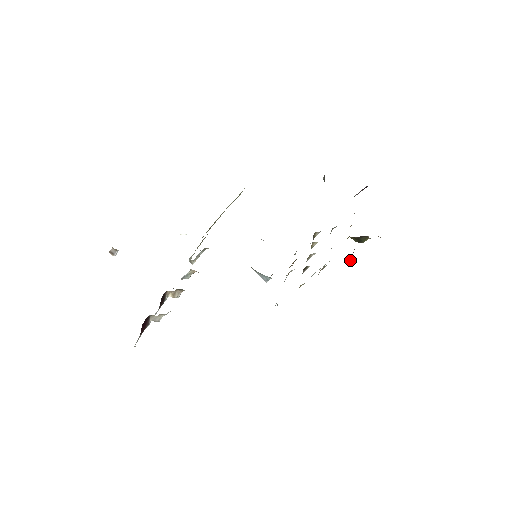
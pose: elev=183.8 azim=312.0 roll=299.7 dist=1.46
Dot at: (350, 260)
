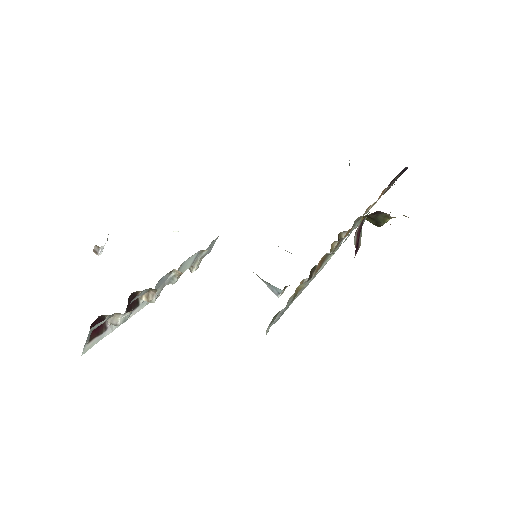
Dot at: (356, 242)
